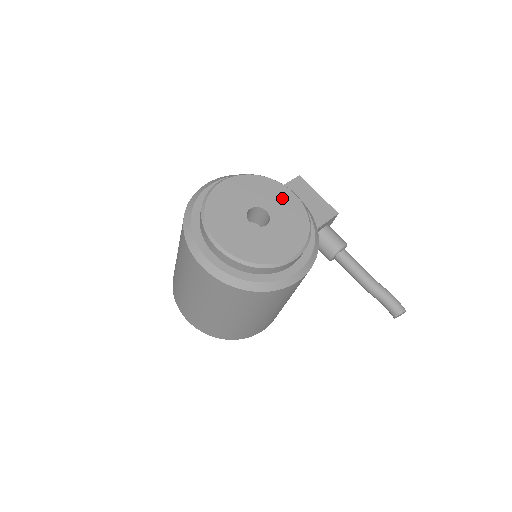
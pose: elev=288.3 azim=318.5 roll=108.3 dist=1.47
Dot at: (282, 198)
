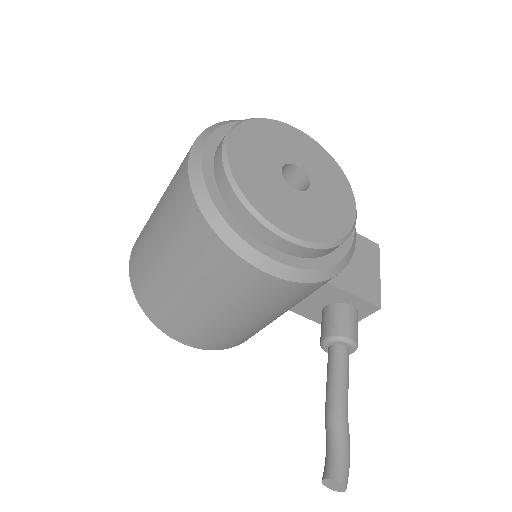
Dot at: (339, 198)
